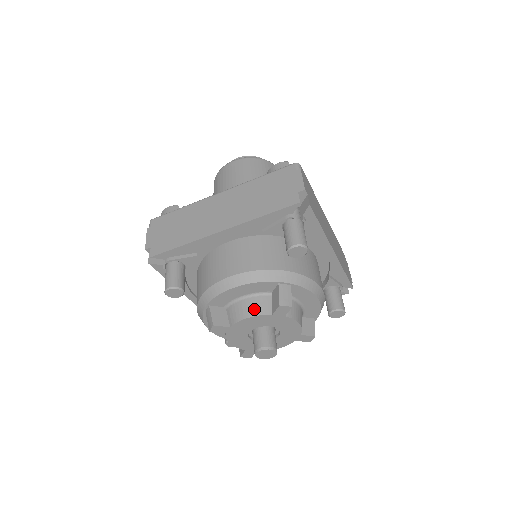
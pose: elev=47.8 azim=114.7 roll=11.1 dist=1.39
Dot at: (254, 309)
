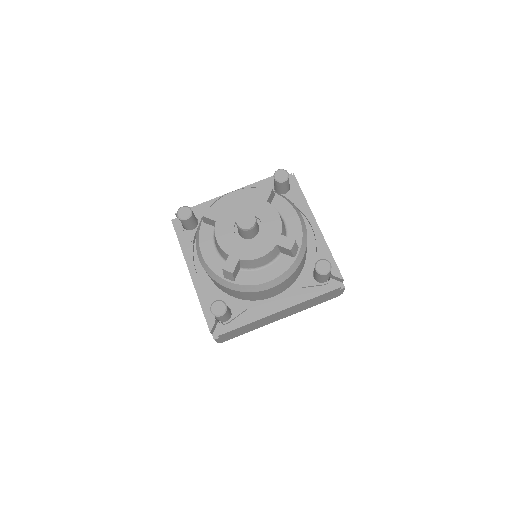
Dot at: occluded
